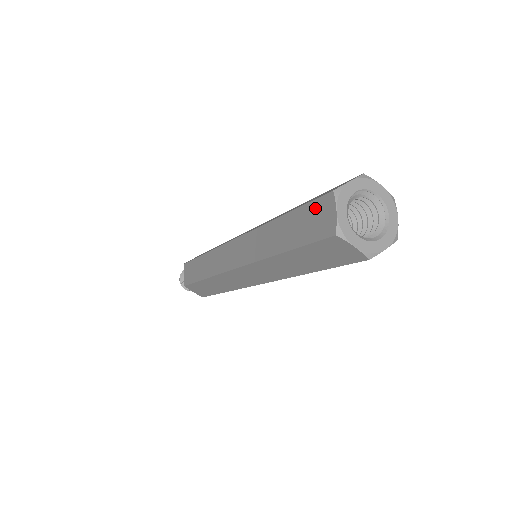
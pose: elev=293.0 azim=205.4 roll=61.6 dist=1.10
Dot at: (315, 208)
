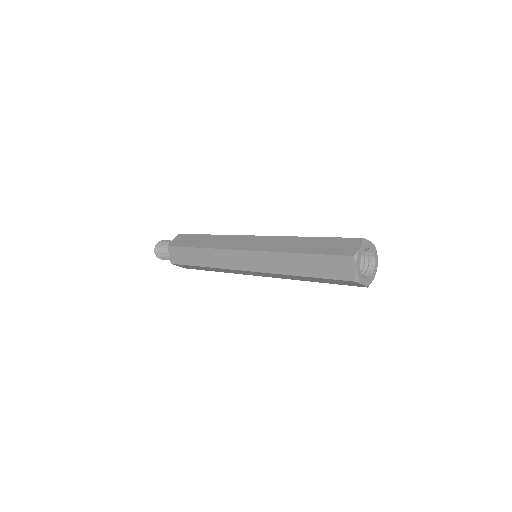
Dot at: (345, 241)
